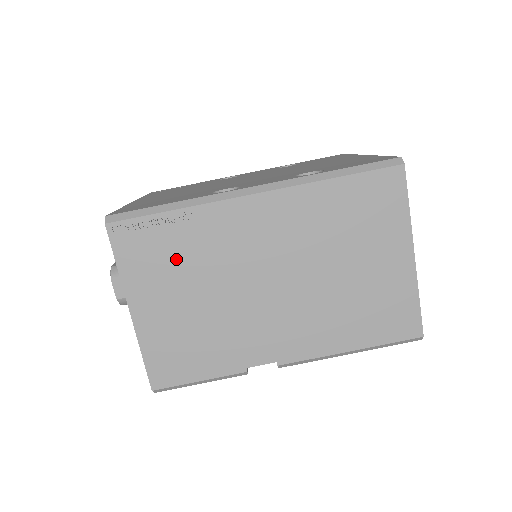
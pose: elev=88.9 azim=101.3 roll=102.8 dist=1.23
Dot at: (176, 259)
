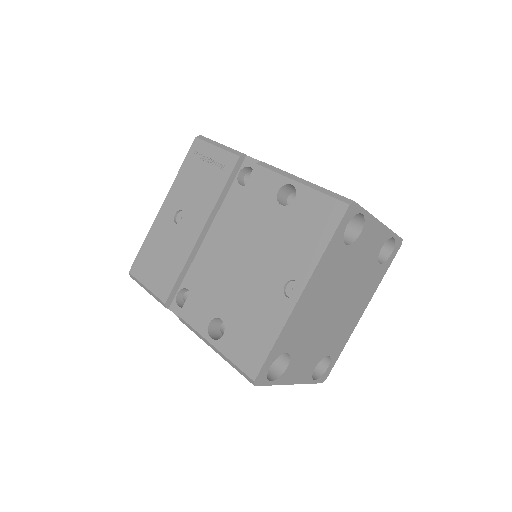
Dot at: occluded
